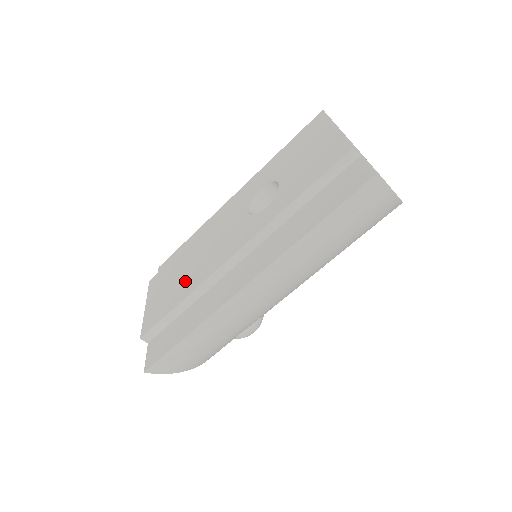
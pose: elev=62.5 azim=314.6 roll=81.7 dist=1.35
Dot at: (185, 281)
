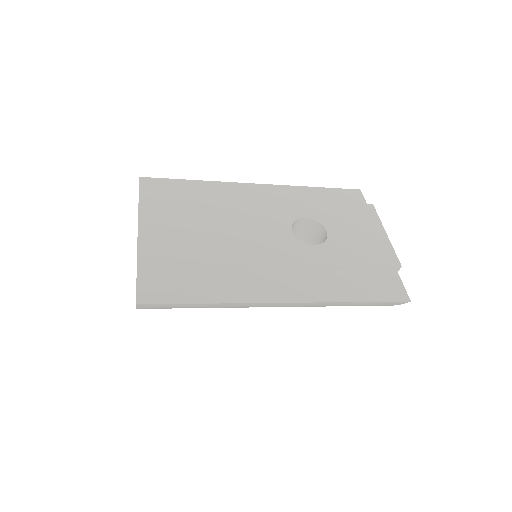
Dot at: (208, 242)
